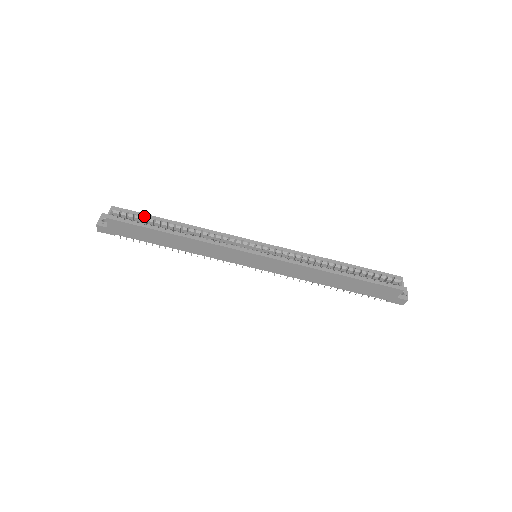
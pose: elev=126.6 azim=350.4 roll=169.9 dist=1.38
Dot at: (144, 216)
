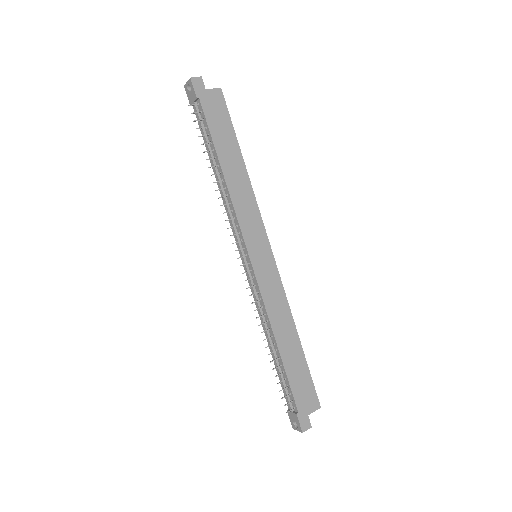
Dot at: occluded
